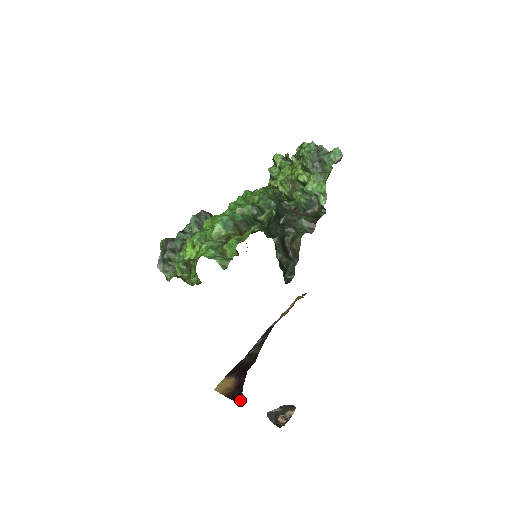
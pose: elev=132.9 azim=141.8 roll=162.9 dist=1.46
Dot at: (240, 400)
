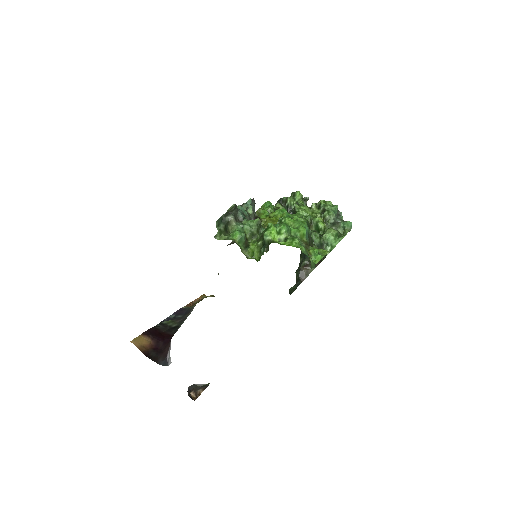
Dot at: (161, 362)
